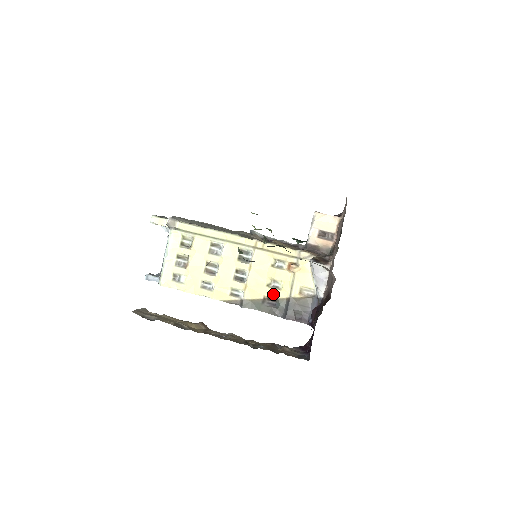
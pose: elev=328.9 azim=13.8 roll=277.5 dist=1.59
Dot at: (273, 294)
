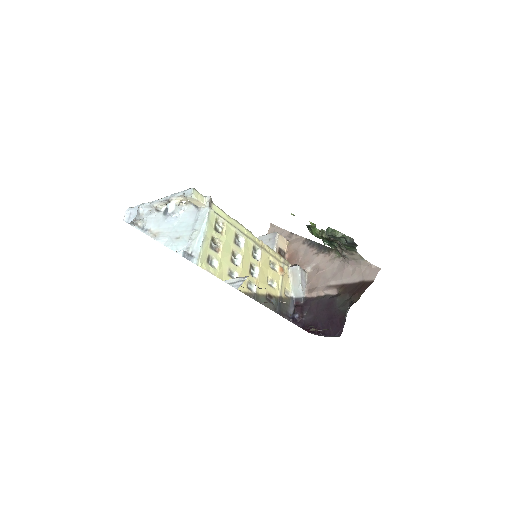
Dot at: (271, 291)
